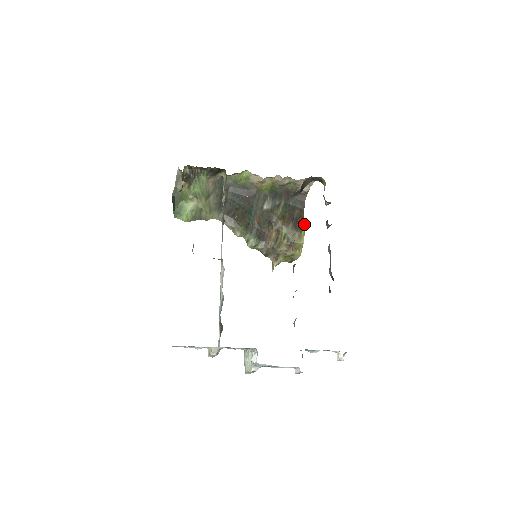
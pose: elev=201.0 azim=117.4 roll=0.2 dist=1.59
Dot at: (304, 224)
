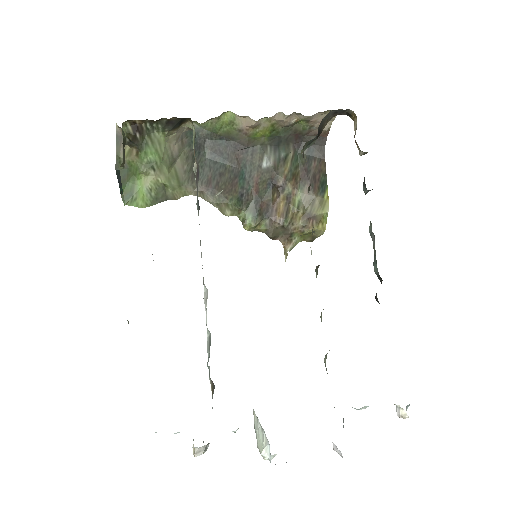
Dot at: occluded
